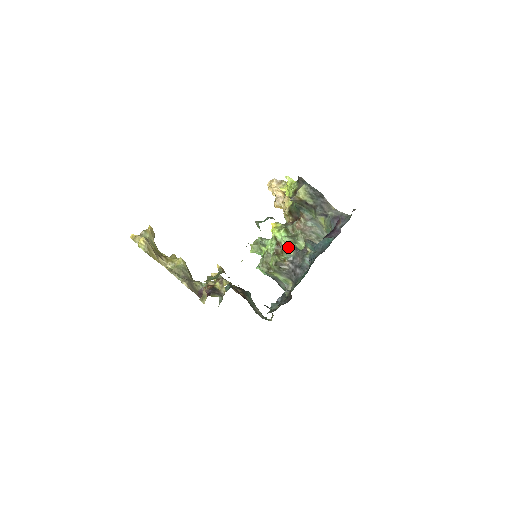
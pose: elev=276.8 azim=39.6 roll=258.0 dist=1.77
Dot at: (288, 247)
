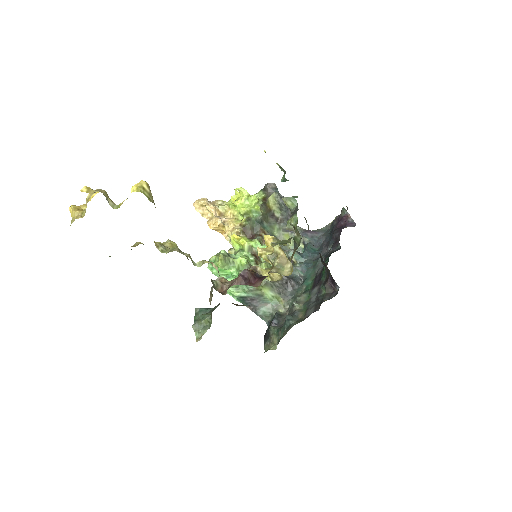
Dot at: occluded
